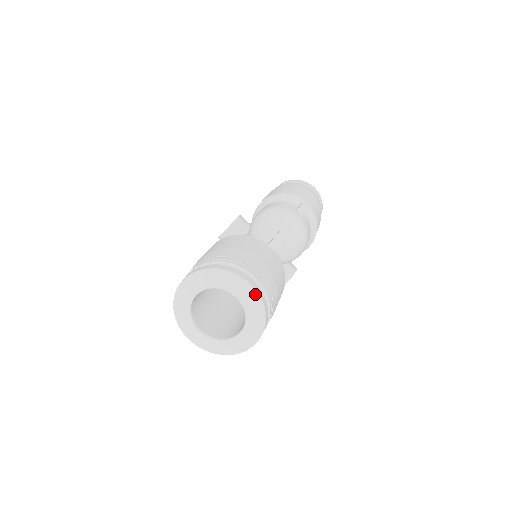
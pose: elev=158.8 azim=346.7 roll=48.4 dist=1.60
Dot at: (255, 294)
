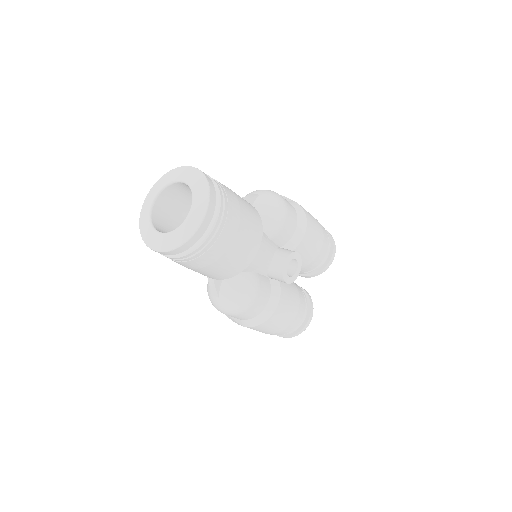
Dot at: (195, 170)
